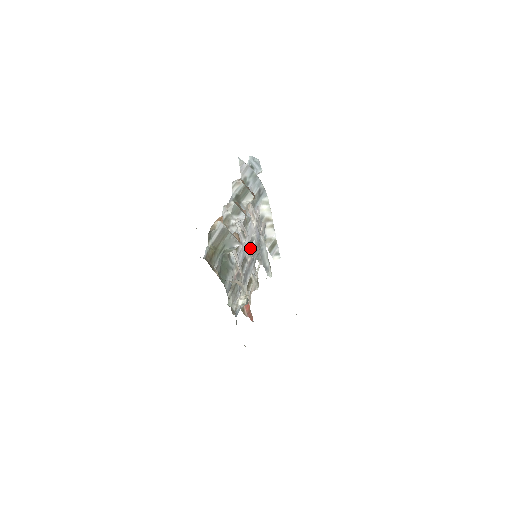
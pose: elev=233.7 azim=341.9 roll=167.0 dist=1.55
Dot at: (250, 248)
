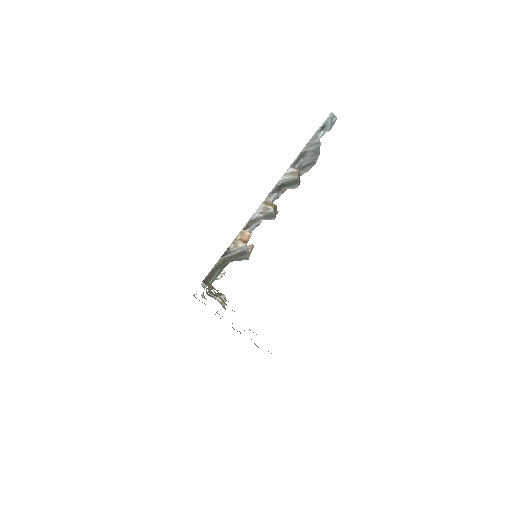
Dot at: occluded
